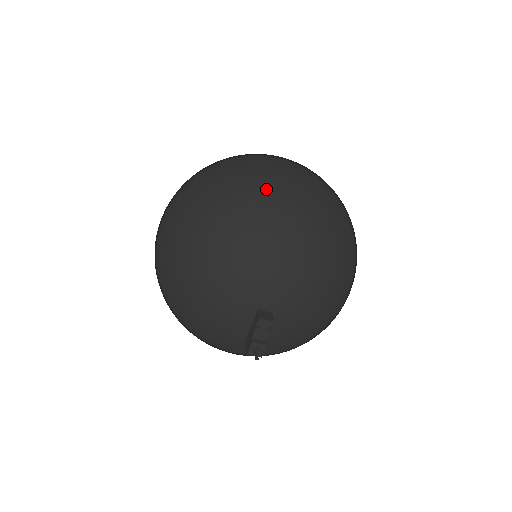
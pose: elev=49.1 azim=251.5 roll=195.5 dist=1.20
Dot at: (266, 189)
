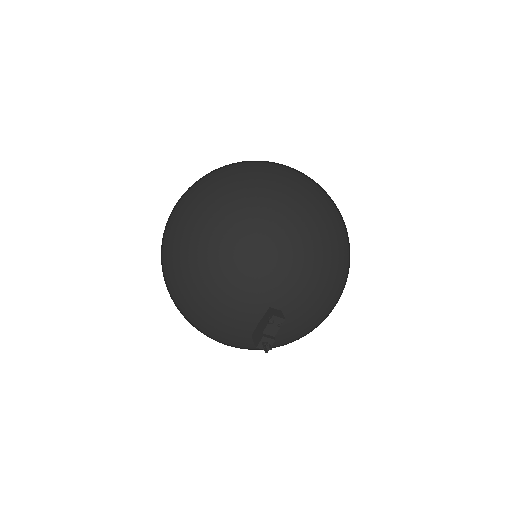
Dot at: (286, 197)
